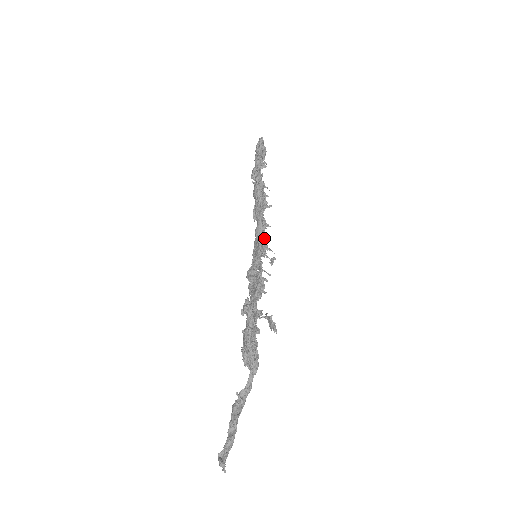
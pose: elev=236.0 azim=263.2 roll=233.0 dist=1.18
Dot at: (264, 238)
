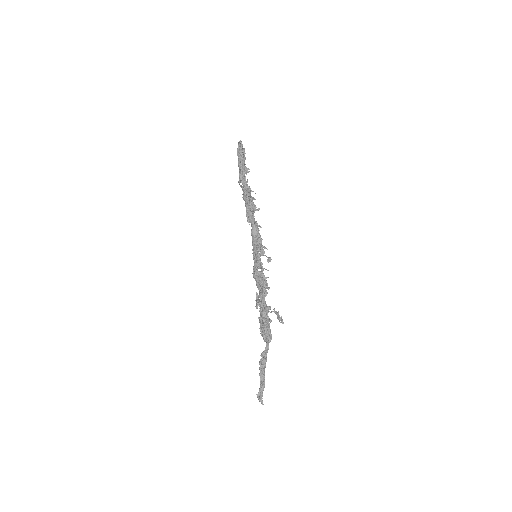
Dot at: (259, 239)
